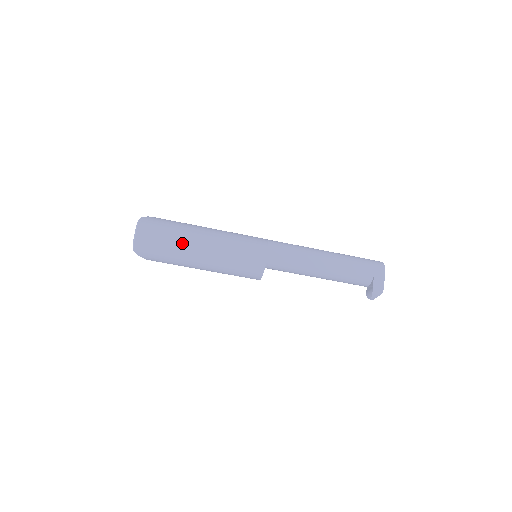
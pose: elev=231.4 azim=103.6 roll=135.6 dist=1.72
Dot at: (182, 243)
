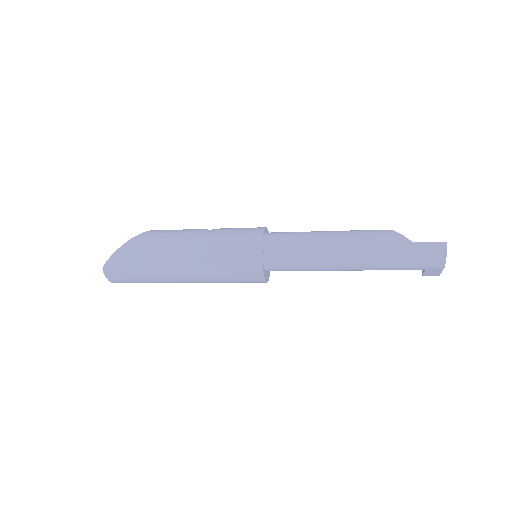
Dot at: (162, 282)
